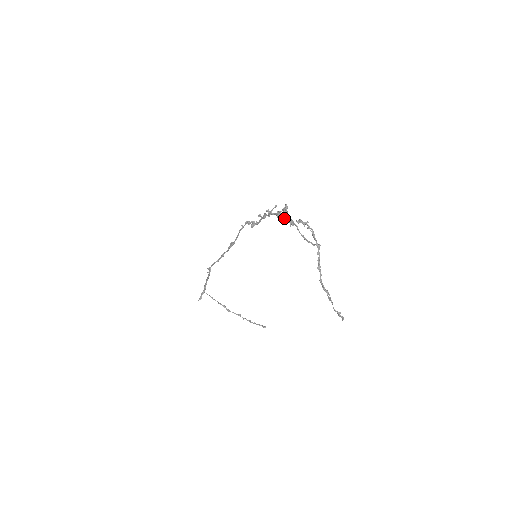
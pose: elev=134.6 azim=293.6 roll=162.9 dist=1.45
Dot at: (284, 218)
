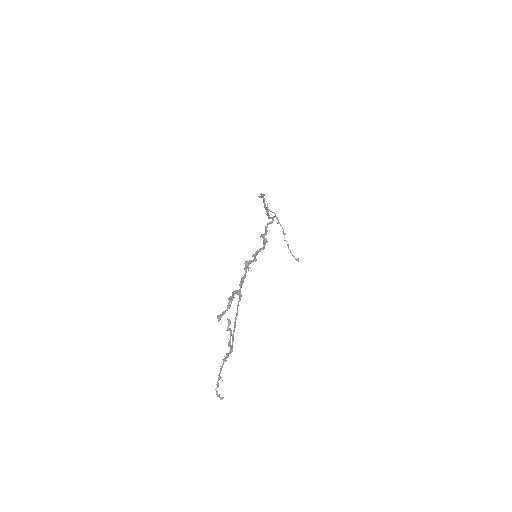
Dot at: occluded
